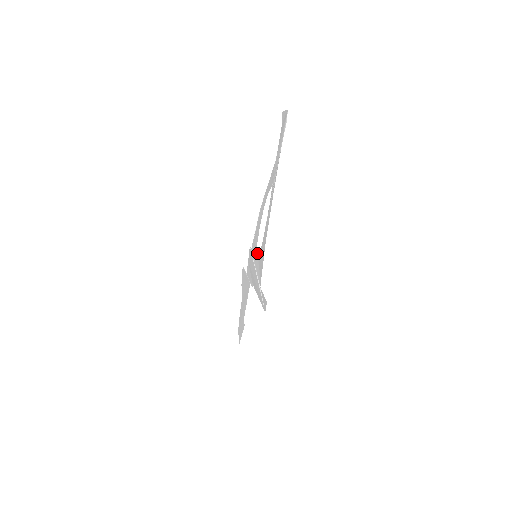
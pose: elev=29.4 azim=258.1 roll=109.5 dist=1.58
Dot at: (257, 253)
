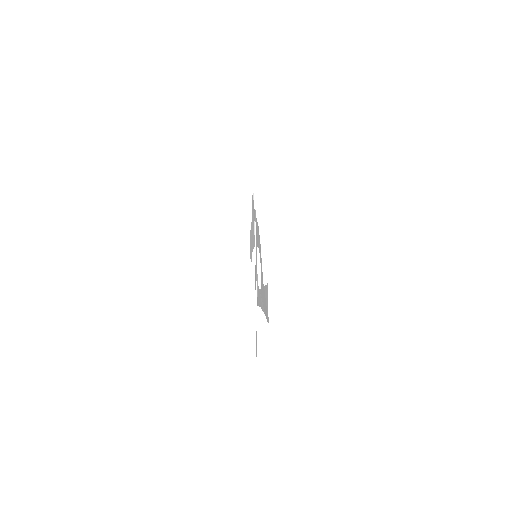
Dot at: occluded
